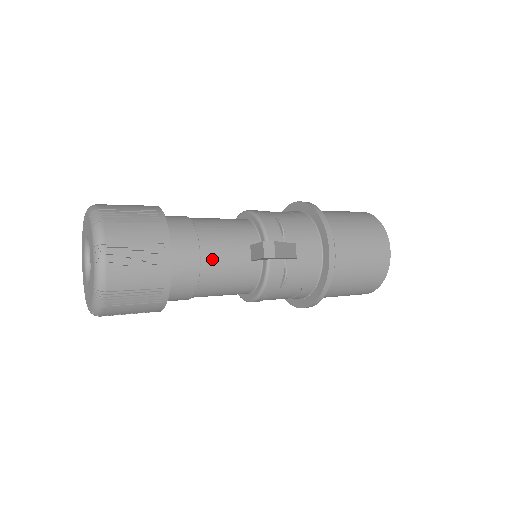
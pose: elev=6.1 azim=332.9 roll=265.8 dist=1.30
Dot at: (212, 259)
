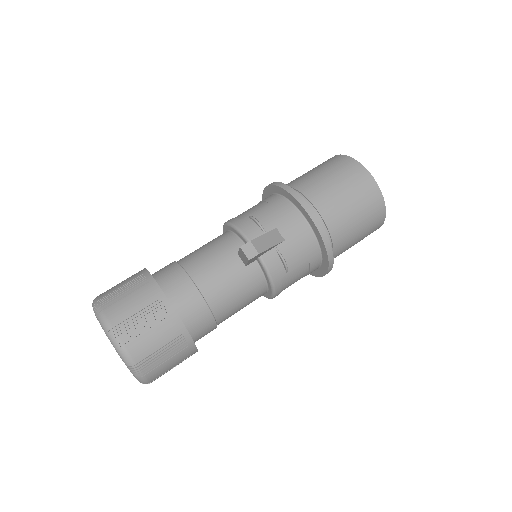
Dot at: (210, 286)
